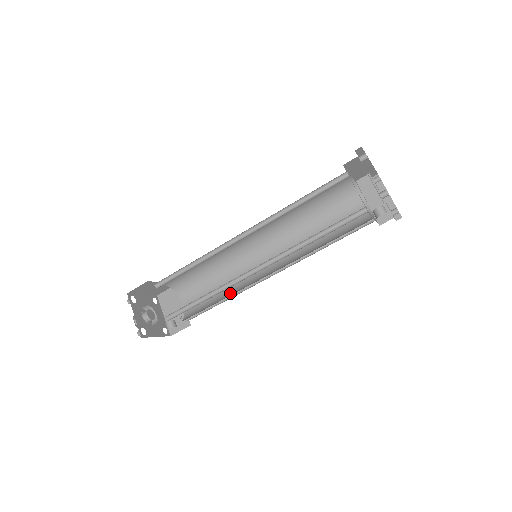
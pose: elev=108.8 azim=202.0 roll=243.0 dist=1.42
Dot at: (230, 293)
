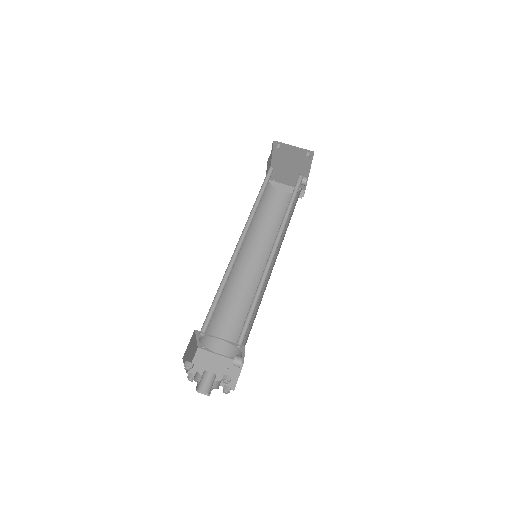
Dot at: occluded
